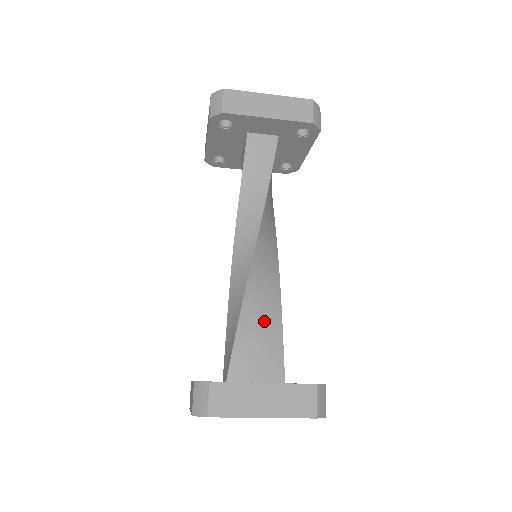
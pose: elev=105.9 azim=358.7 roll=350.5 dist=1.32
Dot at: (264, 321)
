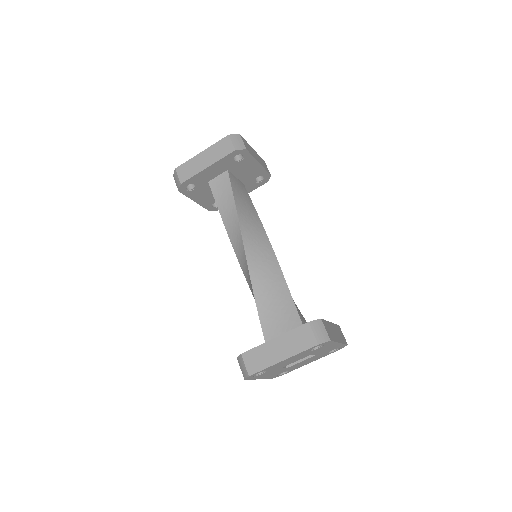
Dot at: (275, 297)
